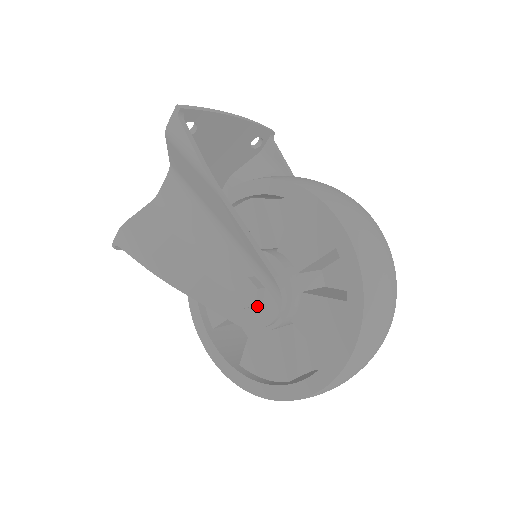
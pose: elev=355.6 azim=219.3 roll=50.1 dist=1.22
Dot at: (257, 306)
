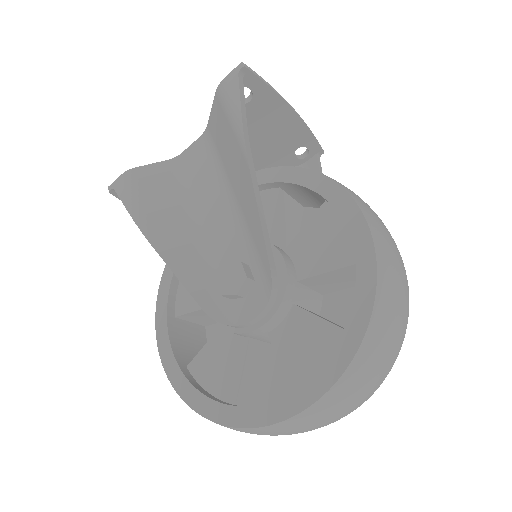
Dot at: (237, 299)
